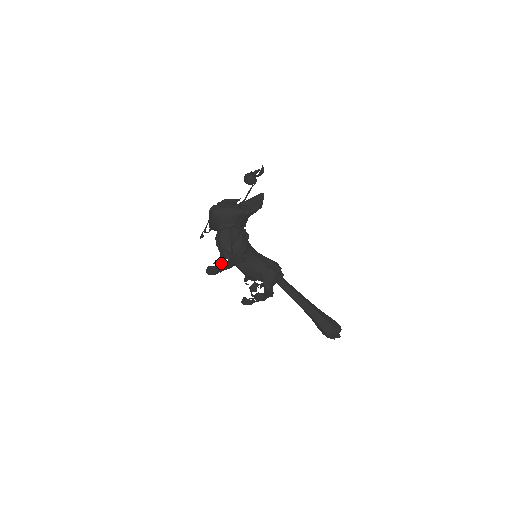
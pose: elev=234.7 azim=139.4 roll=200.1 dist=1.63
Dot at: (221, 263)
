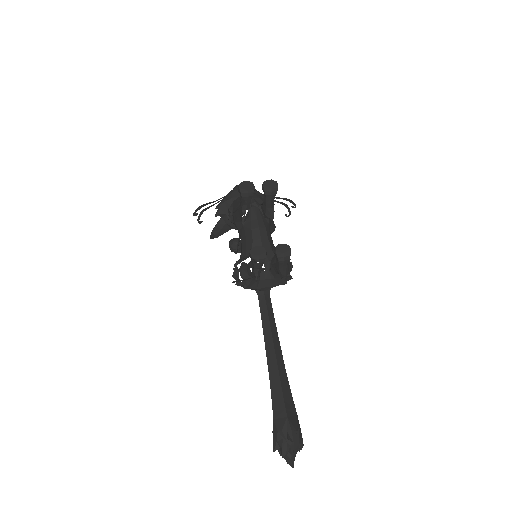
Dot at: (271, 179)
